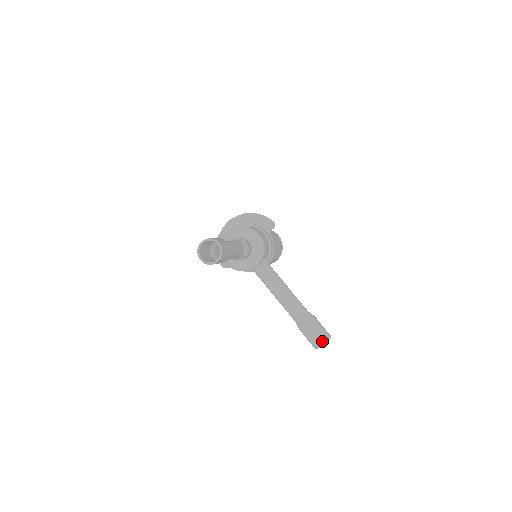
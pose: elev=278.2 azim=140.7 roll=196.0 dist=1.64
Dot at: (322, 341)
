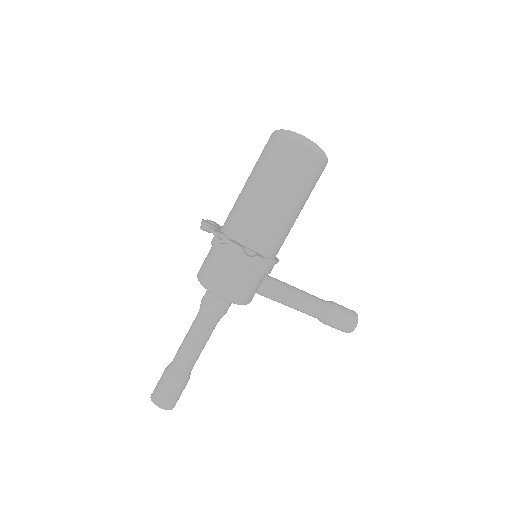
Dot at: occluded
